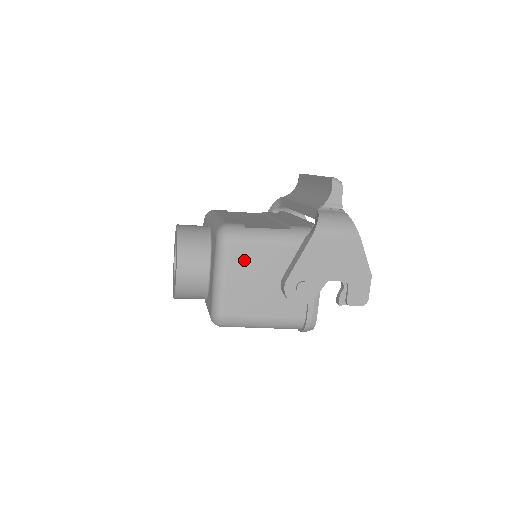
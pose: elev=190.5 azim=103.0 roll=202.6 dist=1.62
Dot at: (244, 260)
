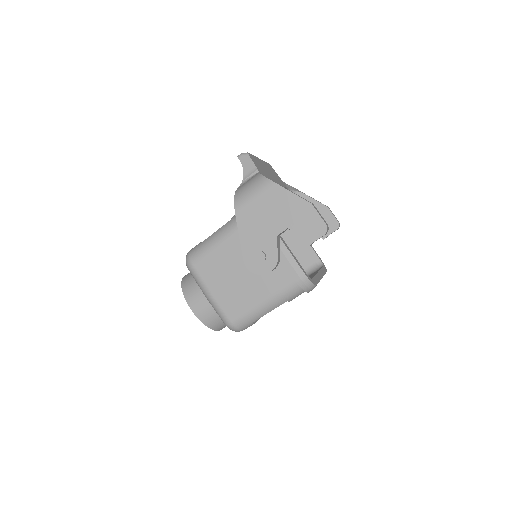
Dot at: (211, 269)
